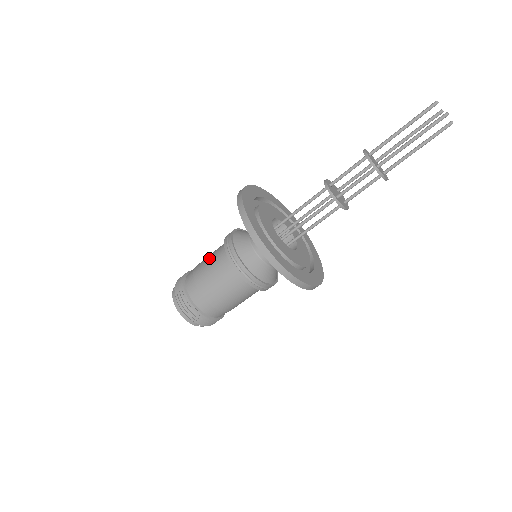
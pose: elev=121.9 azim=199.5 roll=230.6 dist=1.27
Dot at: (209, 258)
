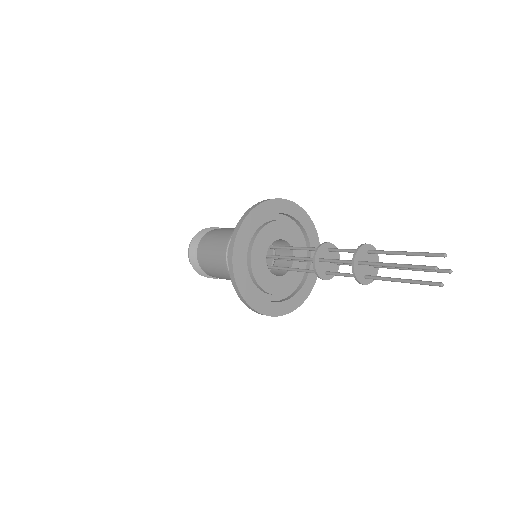
Dot at: (234, 228)
